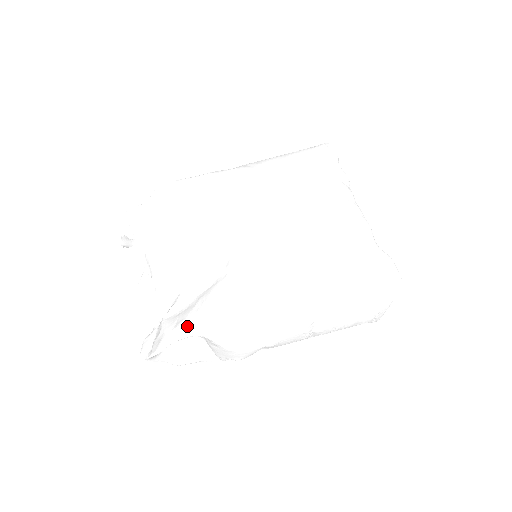
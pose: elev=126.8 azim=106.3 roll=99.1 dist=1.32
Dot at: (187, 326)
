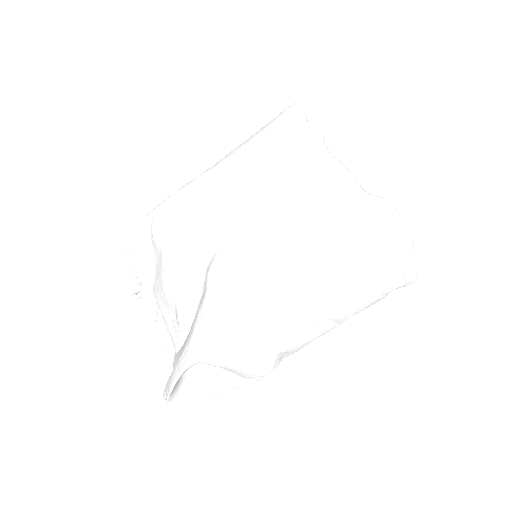
Dot at: (185, 356)
